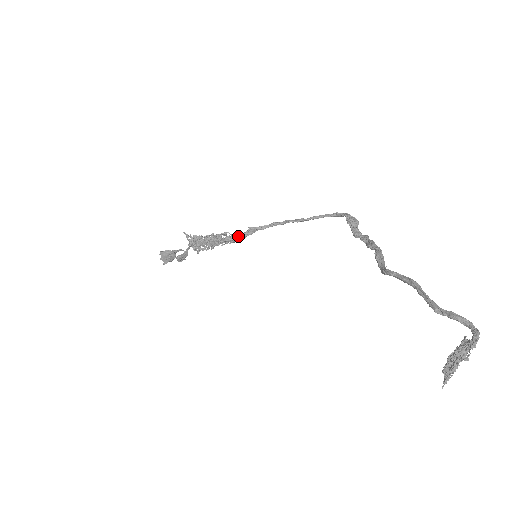
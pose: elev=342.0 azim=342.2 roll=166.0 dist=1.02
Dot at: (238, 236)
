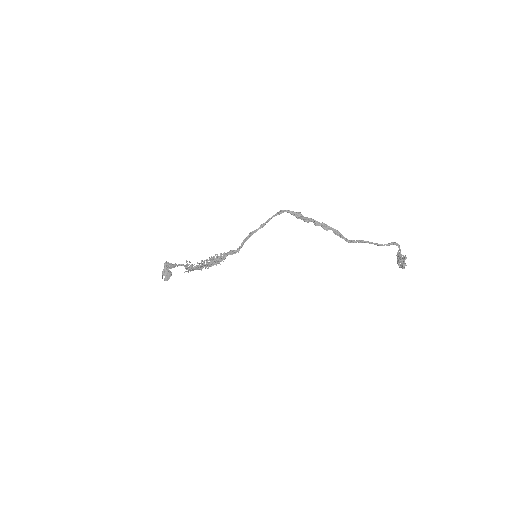
Dot at: occluded
